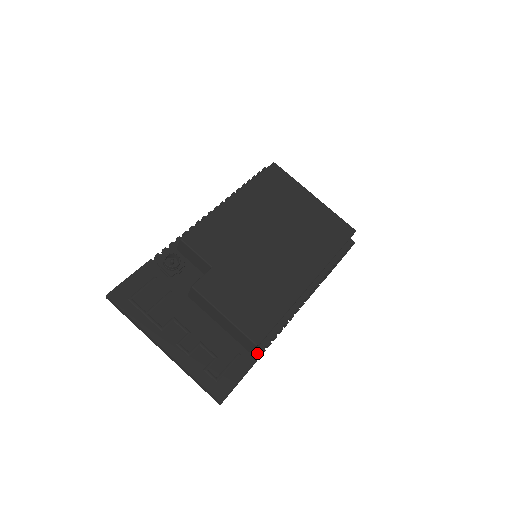
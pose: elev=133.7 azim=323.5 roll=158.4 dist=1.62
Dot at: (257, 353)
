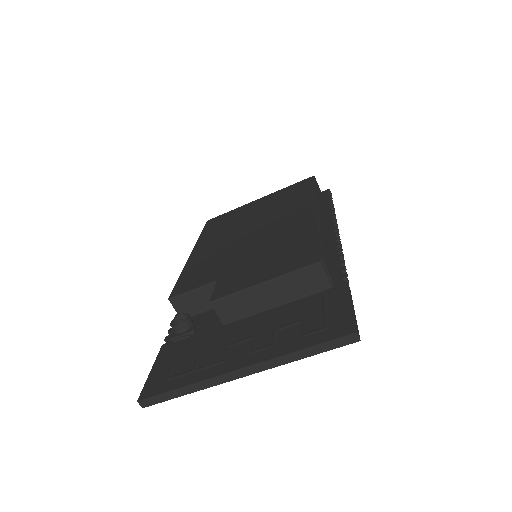
Dot at: (339, 281)
